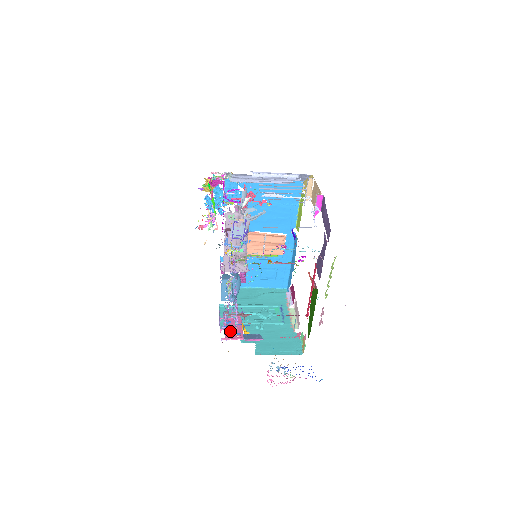
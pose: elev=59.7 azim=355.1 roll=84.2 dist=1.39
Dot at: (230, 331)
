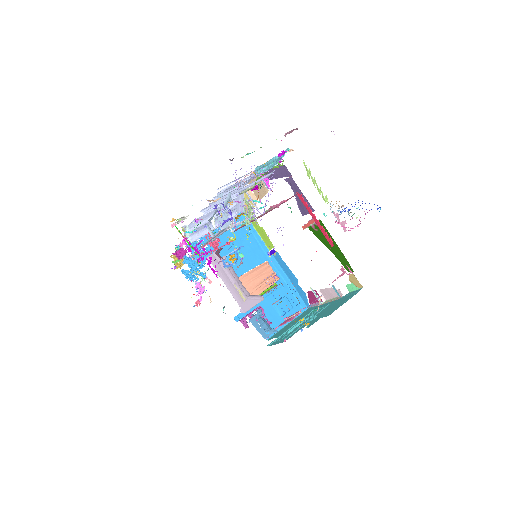
Dot at: occluded
